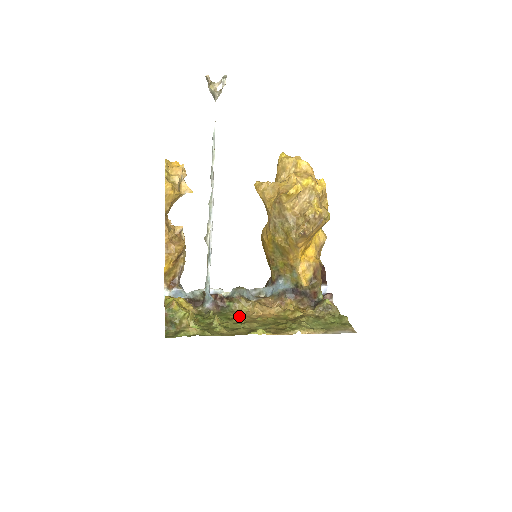
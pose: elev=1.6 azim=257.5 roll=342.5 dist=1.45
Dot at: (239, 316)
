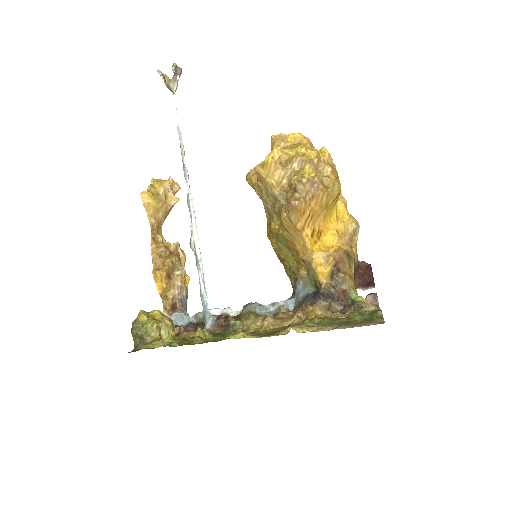
Dot at: occluded
